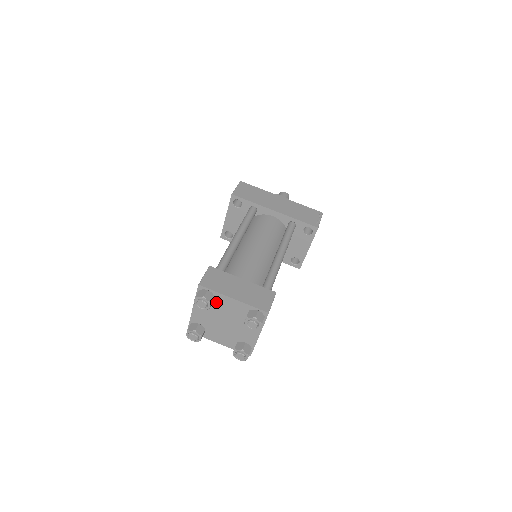
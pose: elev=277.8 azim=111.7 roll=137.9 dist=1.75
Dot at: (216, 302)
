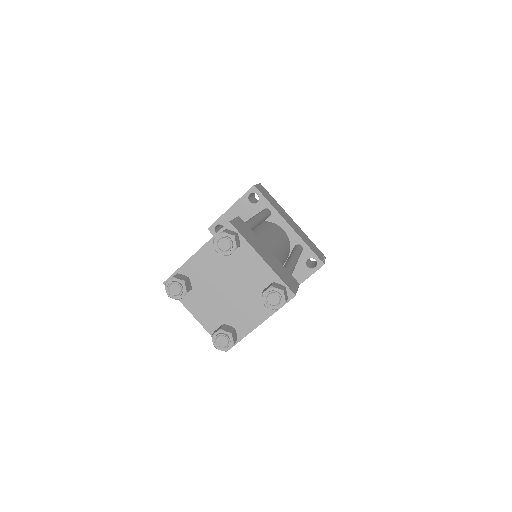
Dot at: (235, 255)
